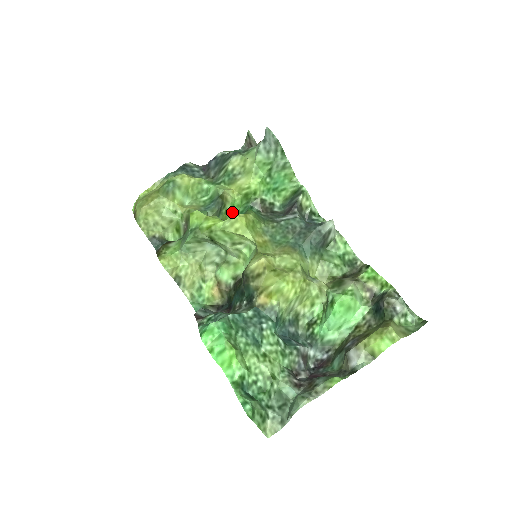
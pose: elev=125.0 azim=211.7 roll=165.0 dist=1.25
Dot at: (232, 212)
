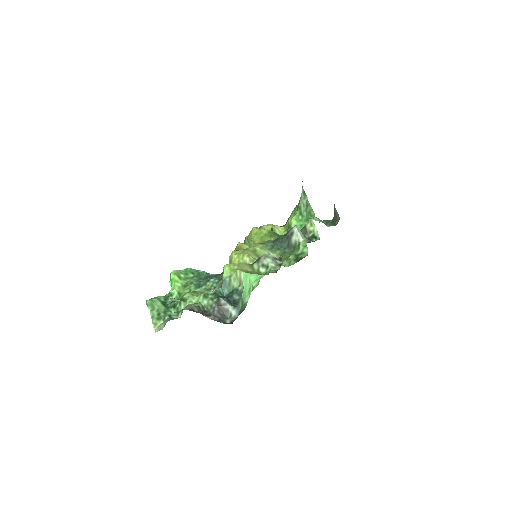
Dot at: occluded
